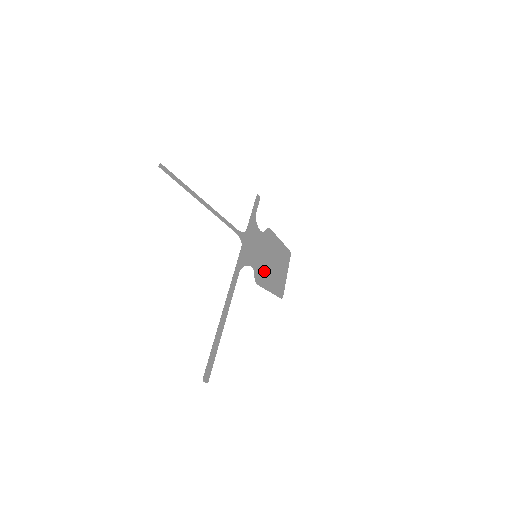
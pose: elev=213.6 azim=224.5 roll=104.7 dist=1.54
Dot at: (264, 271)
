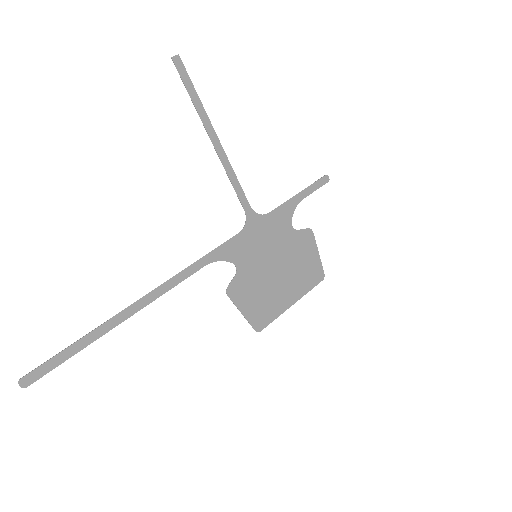
Dot at: (254, 282)
